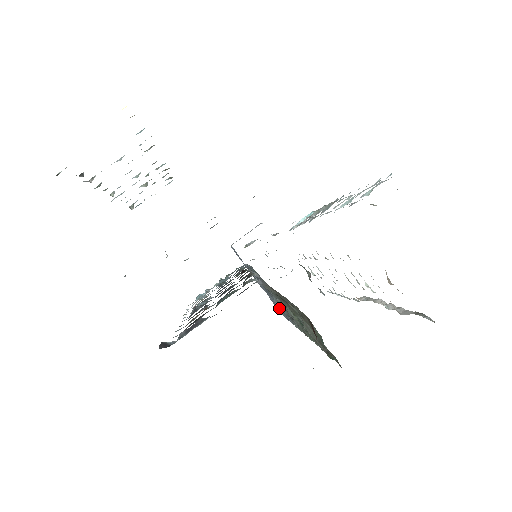
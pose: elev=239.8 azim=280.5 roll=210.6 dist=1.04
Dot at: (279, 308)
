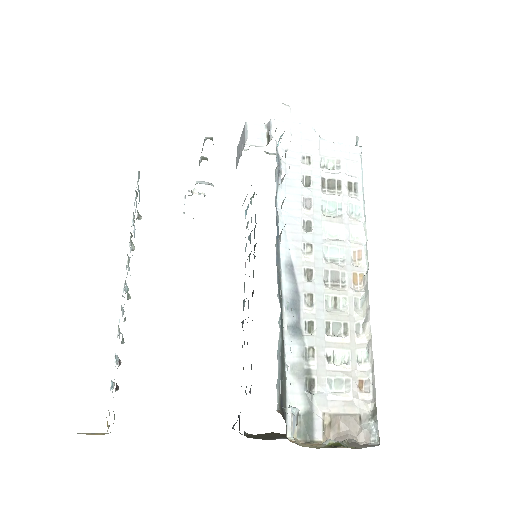
Dot at: occluded
